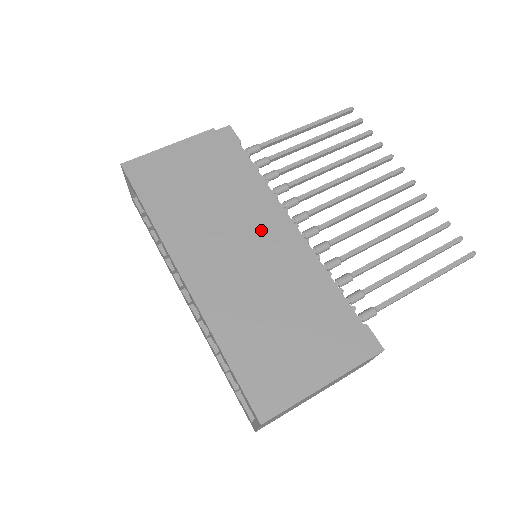
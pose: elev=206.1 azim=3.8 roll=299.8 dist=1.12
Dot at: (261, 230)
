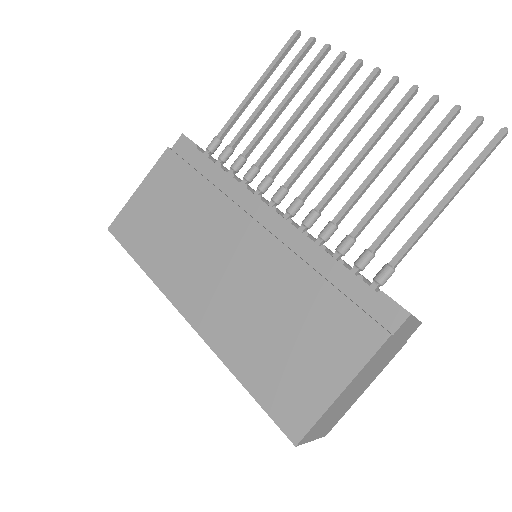
Dot at: (239, 233)
